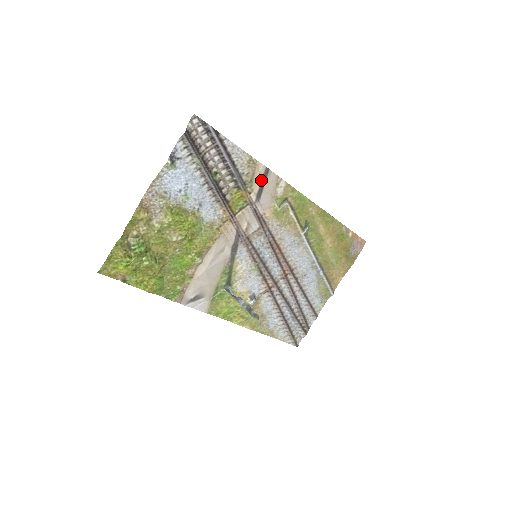
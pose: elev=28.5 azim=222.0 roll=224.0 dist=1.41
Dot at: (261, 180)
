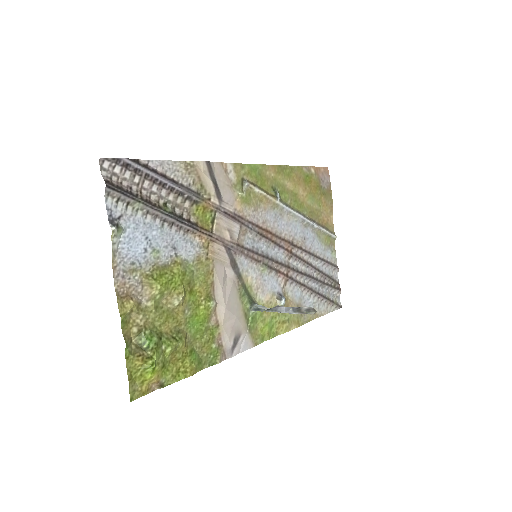
Dot at: (210, 178)
